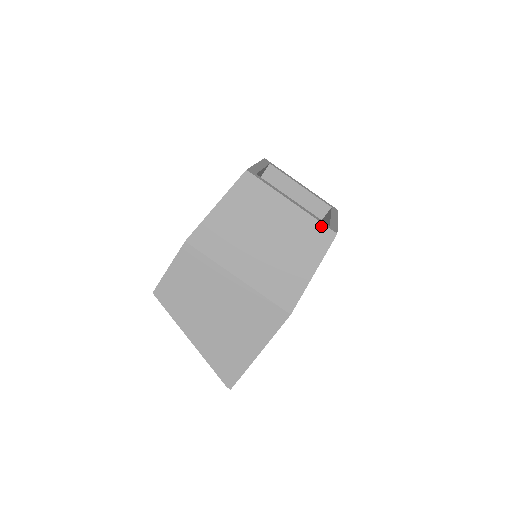
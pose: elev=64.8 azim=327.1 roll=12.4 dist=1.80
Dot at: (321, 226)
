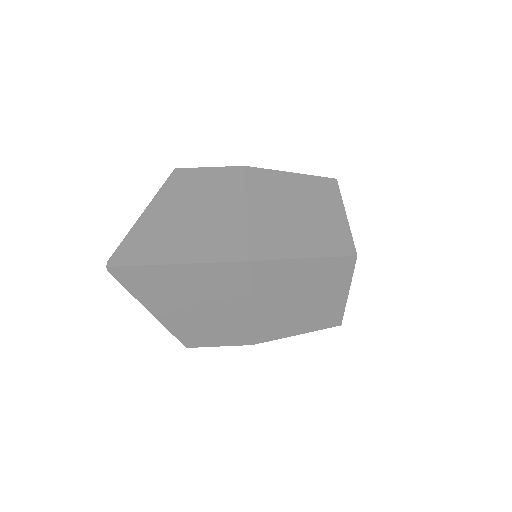
Dot at: (350, 241)
